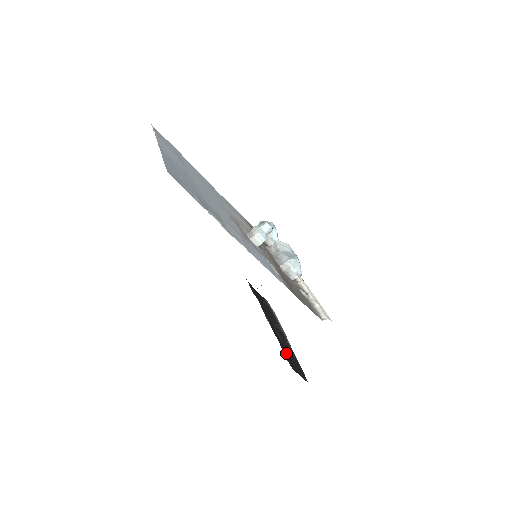
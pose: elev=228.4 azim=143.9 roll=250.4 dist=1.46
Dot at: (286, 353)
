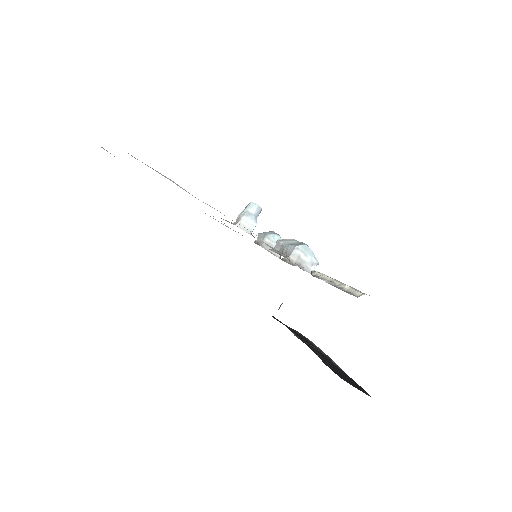
Dot at: occluded
